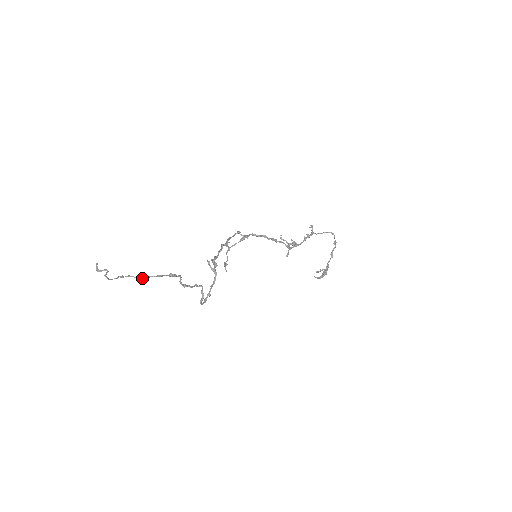
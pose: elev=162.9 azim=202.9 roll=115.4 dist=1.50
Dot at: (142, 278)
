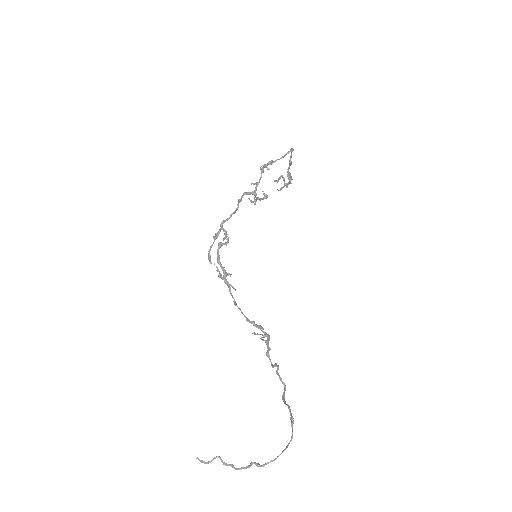
Dot at: occluded
